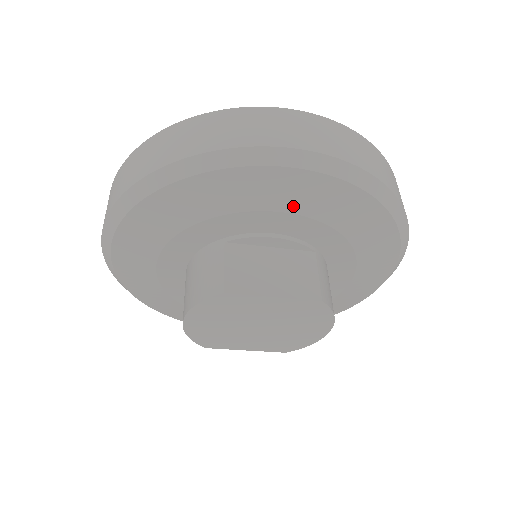
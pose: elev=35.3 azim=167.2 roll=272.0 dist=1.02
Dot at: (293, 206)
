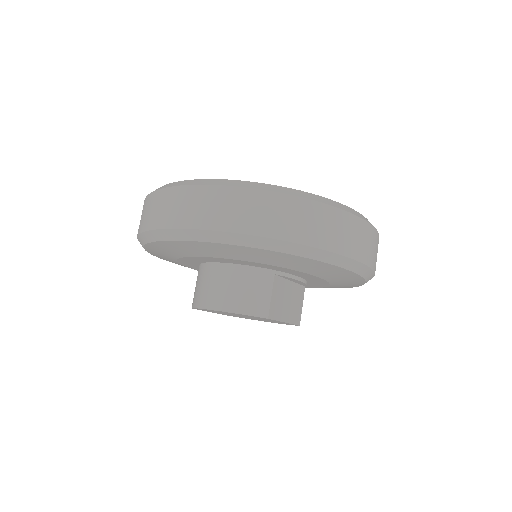
Dot at: (332, 279)
